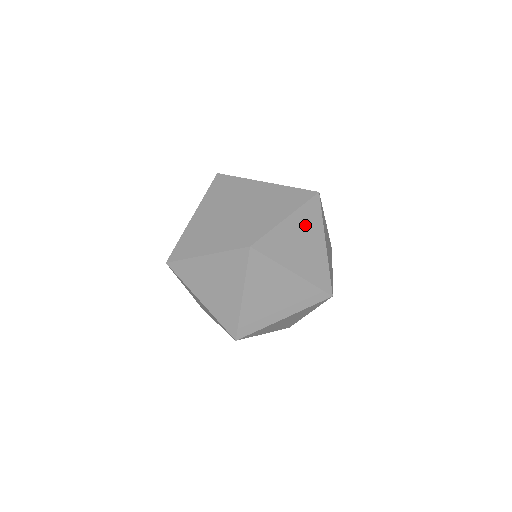
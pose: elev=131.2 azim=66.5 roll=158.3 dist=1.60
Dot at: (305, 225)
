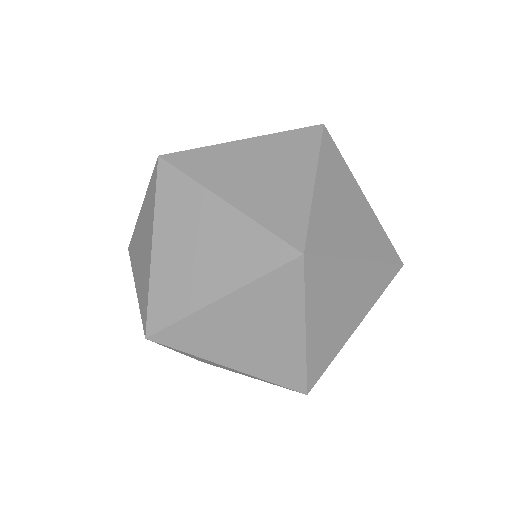
Dot at: (336, 181)
